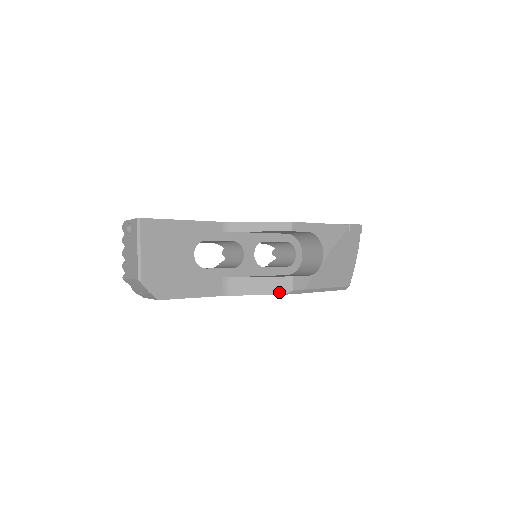
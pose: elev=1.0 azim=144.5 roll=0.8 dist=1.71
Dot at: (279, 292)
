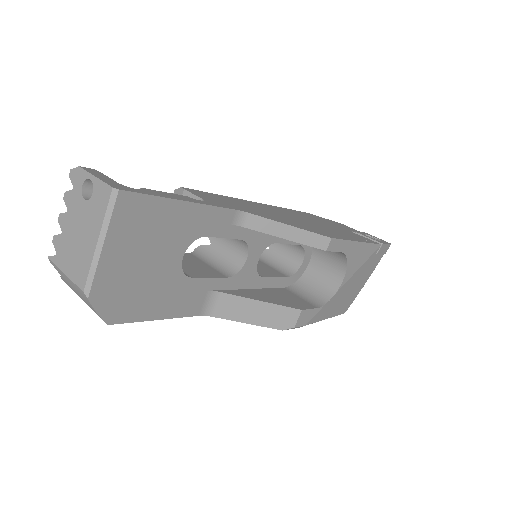
Dot at: (277, 326)
